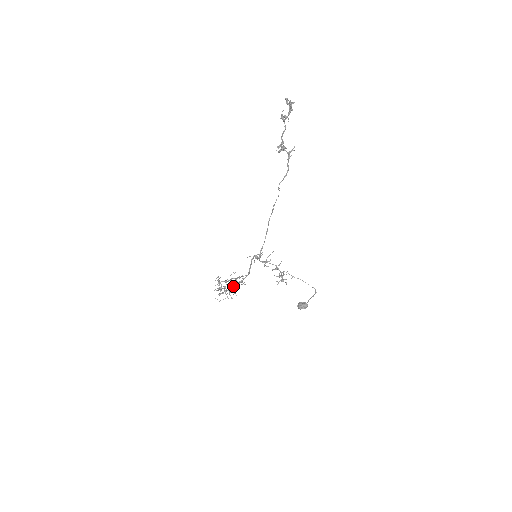
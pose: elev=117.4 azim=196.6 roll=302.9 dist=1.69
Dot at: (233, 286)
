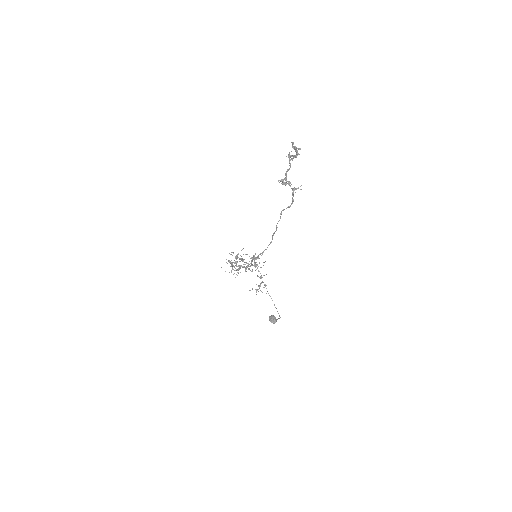
Dot at: occluded
